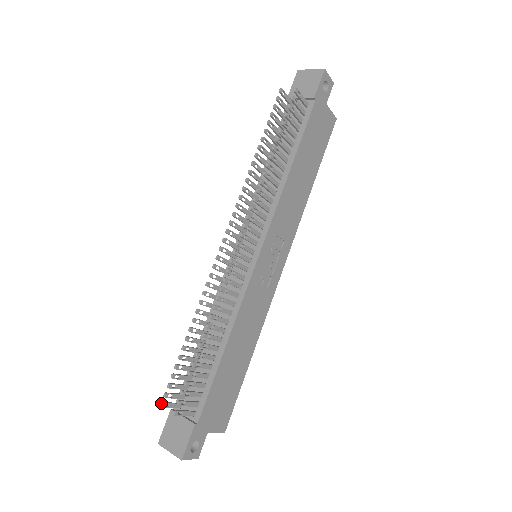
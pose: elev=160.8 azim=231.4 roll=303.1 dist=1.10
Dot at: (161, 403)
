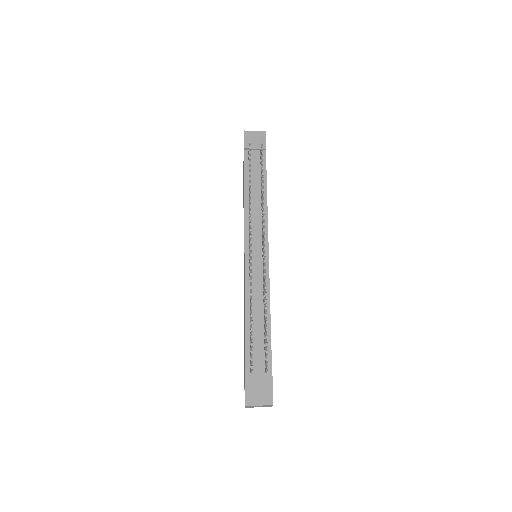
Dot at: (252, 366)
